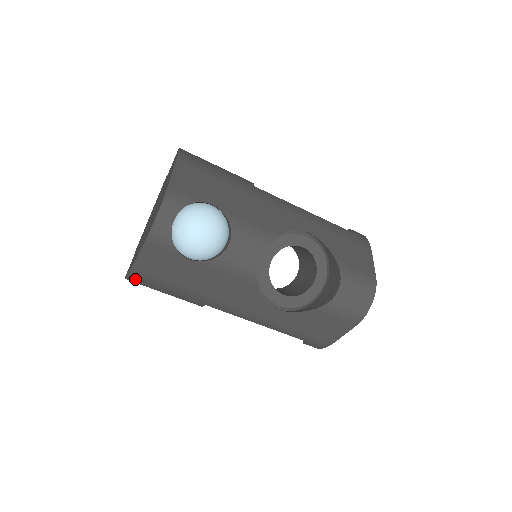
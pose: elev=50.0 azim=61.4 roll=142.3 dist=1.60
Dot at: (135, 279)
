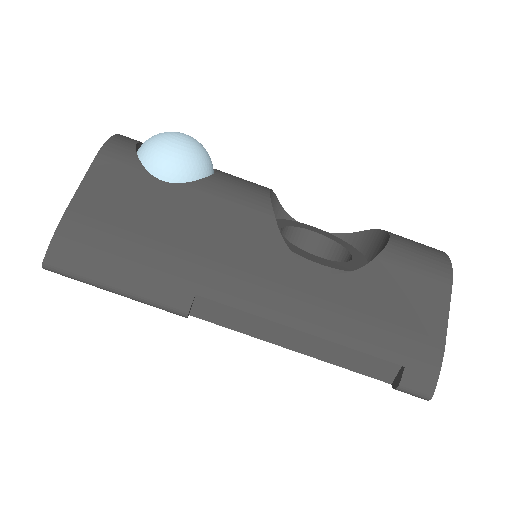
Dot at: (64, 250)
